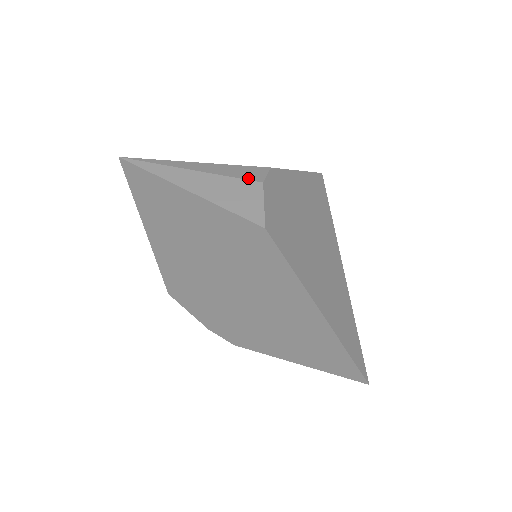
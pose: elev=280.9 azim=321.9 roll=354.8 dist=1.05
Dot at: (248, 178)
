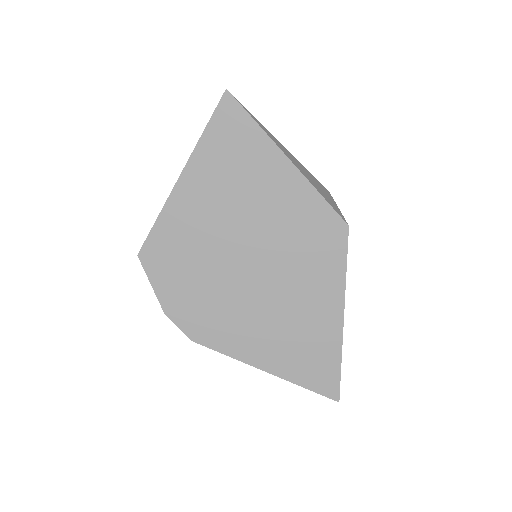
Dot at: (319, 182)
